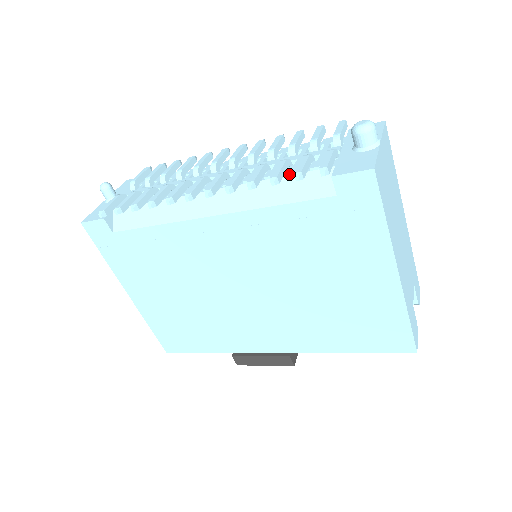
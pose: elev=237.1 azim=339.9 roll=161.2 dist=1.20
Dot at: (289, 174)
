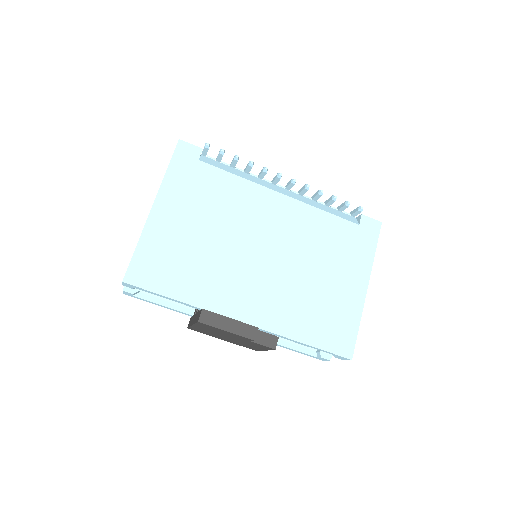
Dot at: (332, 207)
